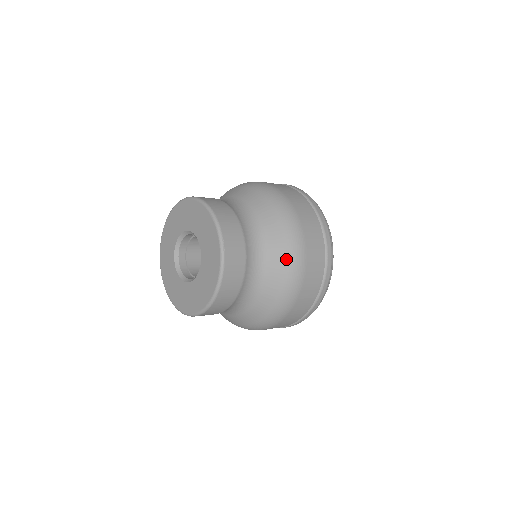
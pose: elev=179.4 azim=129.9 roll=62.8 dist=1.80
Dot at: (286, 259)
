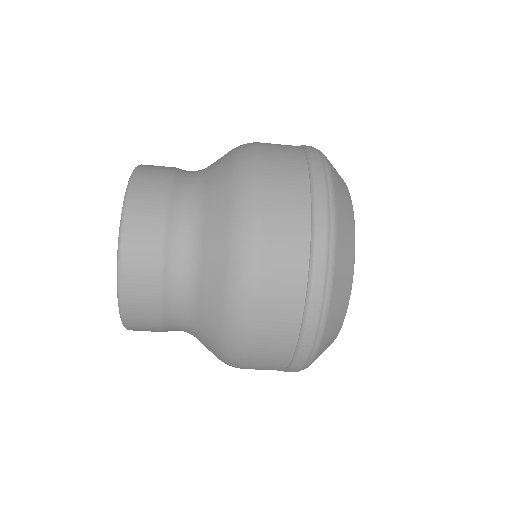
Dot at: (231, 154)
